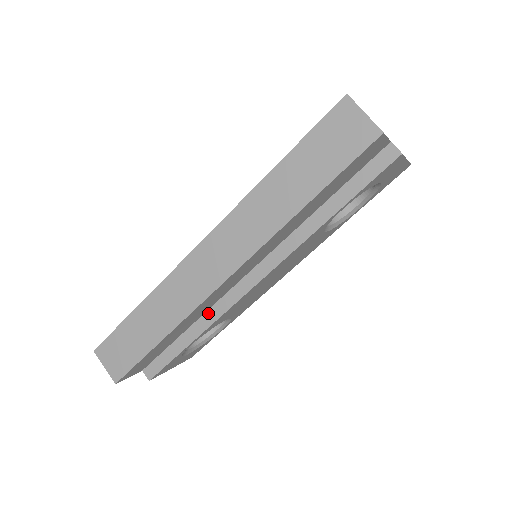
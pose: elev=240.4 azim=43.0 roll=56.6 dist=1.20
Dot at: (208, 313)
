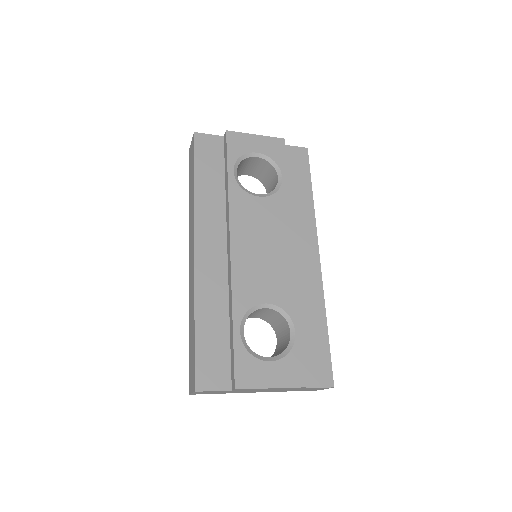
Dot at: (229, 296)
